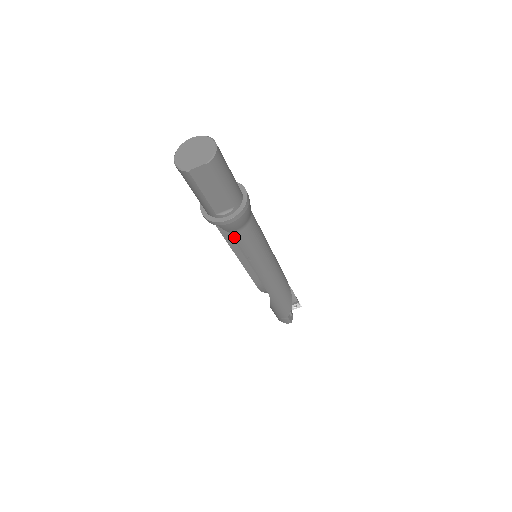
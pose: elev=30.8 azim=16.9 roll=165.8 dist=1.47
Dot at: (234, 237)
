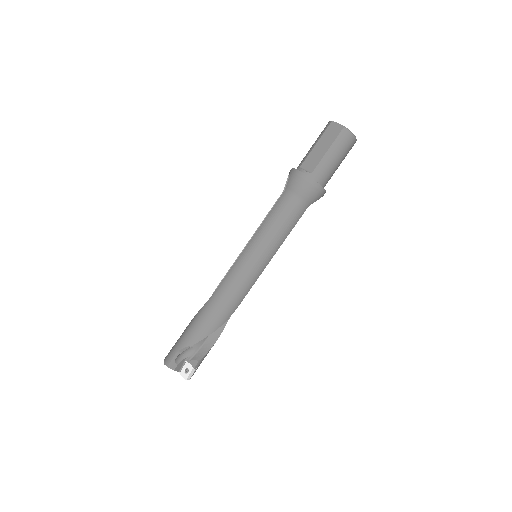
Dot at: (282, 197)
